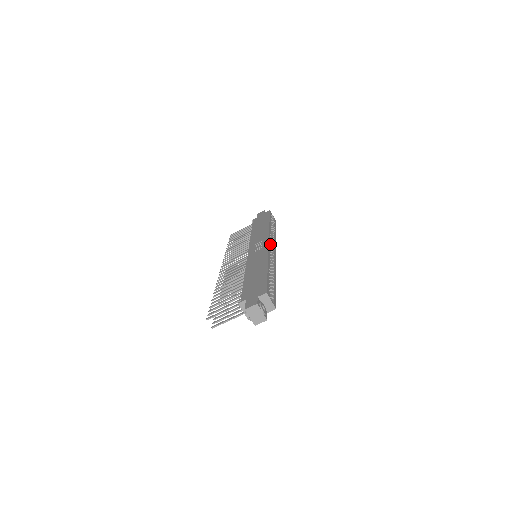
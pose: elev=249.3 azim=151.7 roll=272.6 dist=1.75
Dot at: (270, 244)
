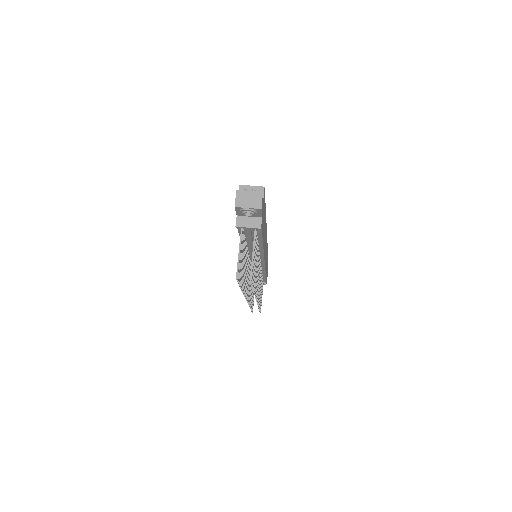
Dot at: occluded
